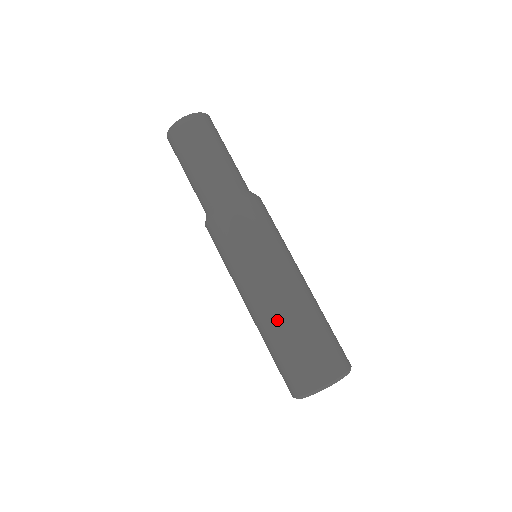
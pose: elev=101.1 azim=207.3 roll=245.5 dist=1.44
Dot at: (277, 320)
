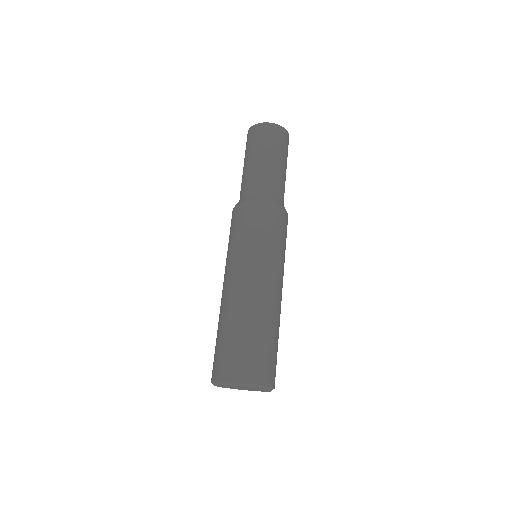
Dot at: (223, 310)
